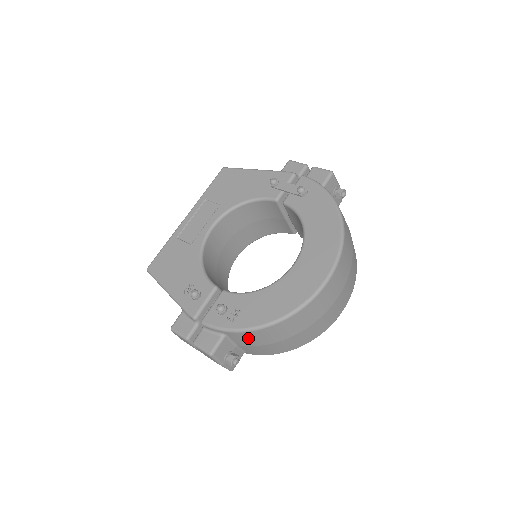
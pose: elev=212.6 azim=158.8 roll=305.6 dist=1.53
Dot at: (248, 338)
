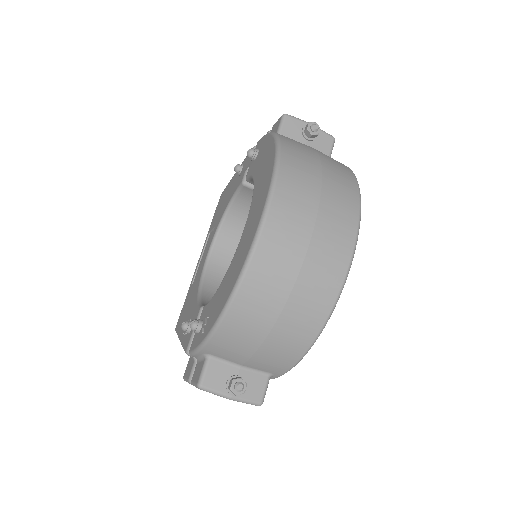
Dot at: (228, 346)
